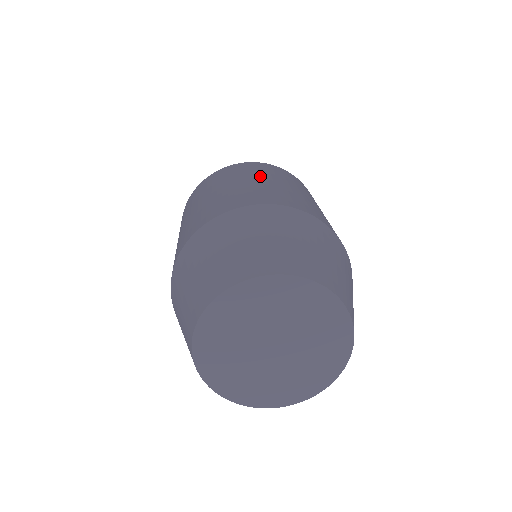
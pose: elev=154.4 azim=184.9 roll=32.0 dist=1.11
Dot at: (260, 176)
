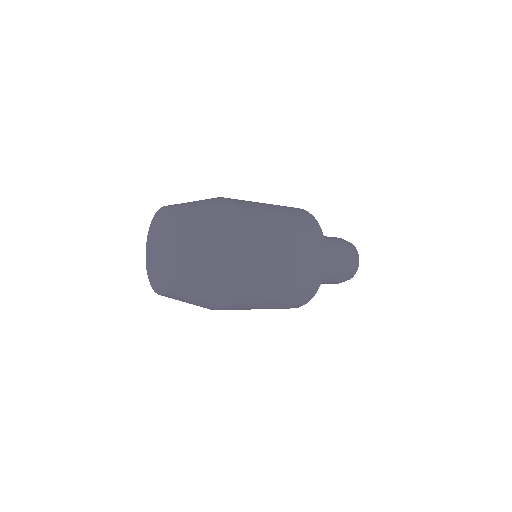
Dot at: occluded
